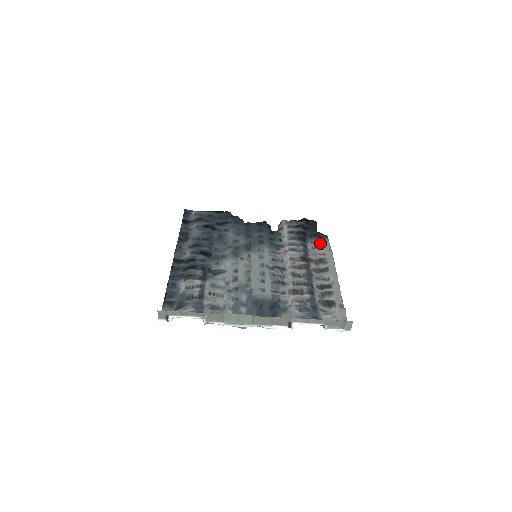
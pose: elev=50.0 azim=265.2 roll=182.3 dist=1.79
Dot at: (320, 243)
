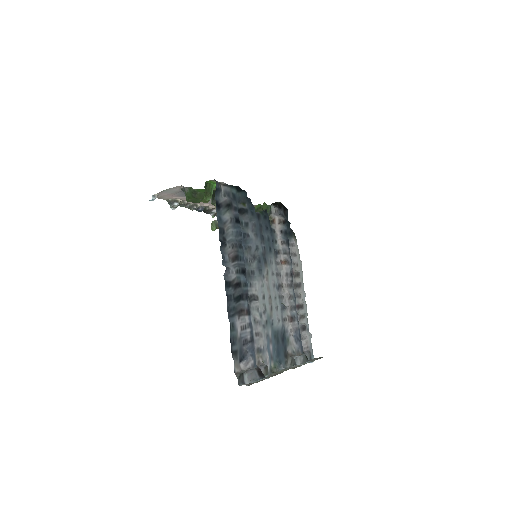
Dot at: (294, 247)
